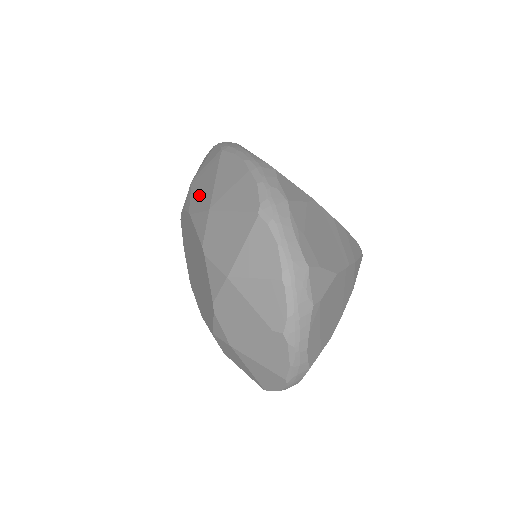
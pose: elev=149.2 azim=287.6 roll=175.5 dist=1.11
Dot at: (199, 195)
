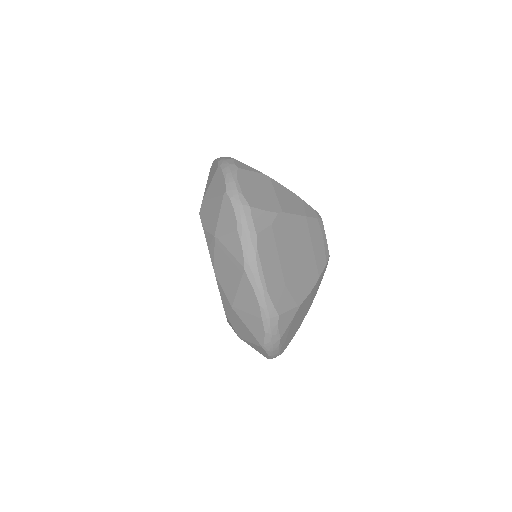
Dot at: (223, 274)
